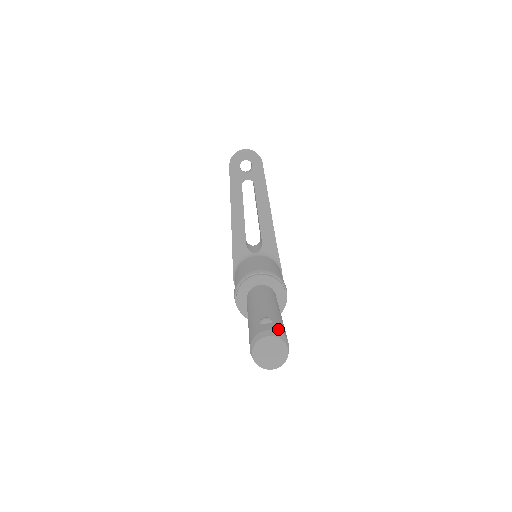
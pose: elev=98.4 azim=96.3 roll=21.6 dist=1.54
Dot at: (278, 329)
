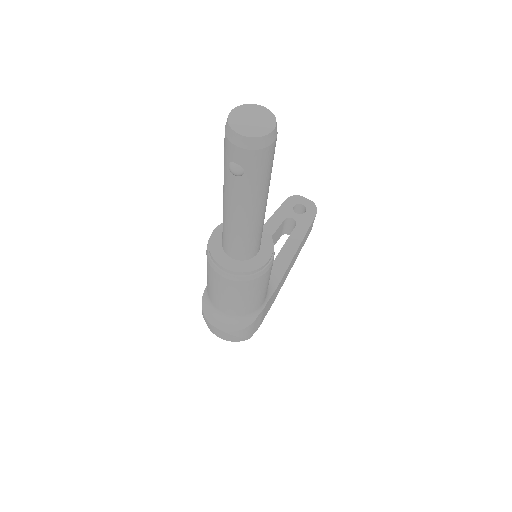
Dot at: occluded
